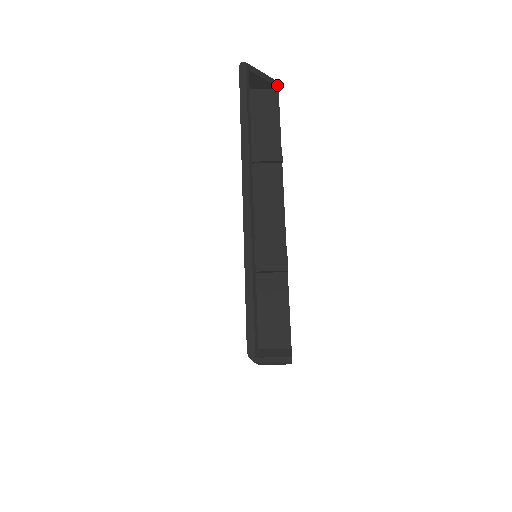
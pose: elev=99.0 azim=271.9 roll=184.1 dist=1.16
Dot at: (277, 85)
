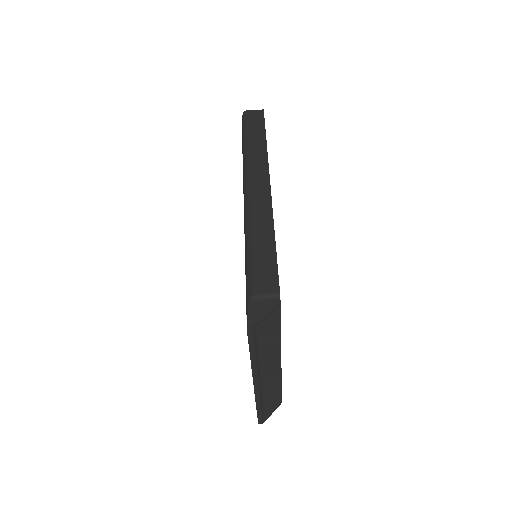
Dot at: (279, 304)
